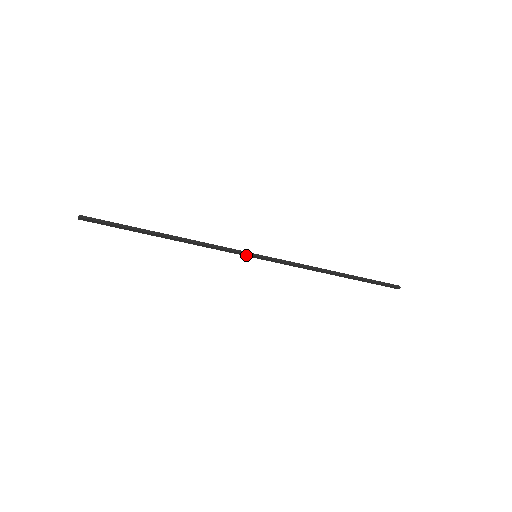
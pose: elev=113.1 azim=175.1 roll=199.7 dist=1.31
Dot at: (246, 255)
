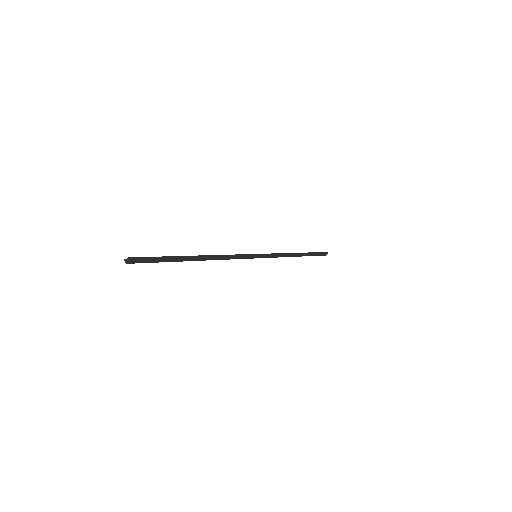
Dot at: (251, 257)
